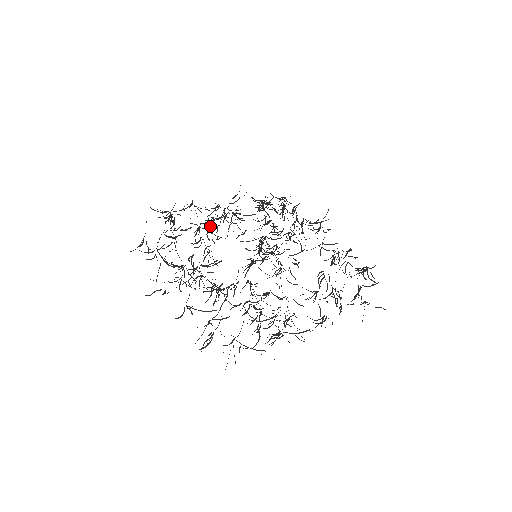
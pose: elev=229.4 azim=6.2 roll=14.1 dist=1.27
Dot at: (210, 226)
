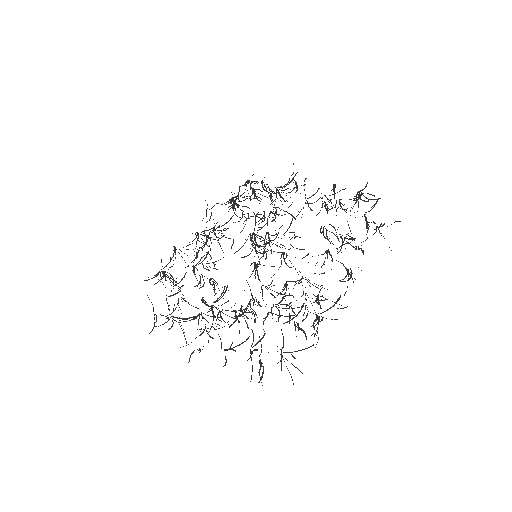
Dot at: occluded
